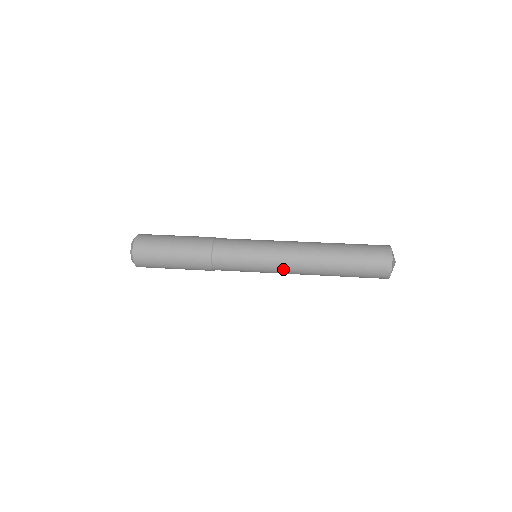
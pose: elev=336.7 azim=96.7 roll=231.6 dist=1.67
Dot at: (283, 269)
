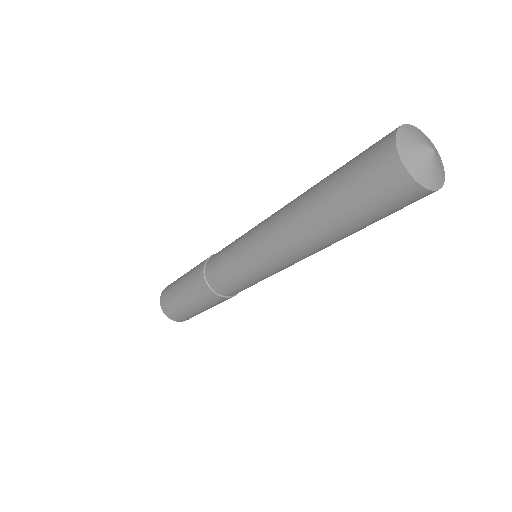
Dot at: (266, 253)
